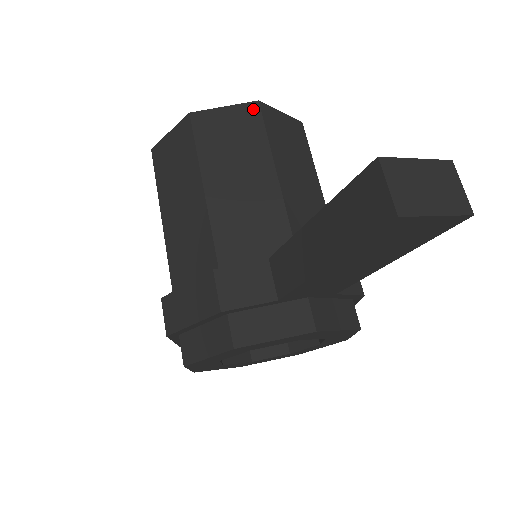
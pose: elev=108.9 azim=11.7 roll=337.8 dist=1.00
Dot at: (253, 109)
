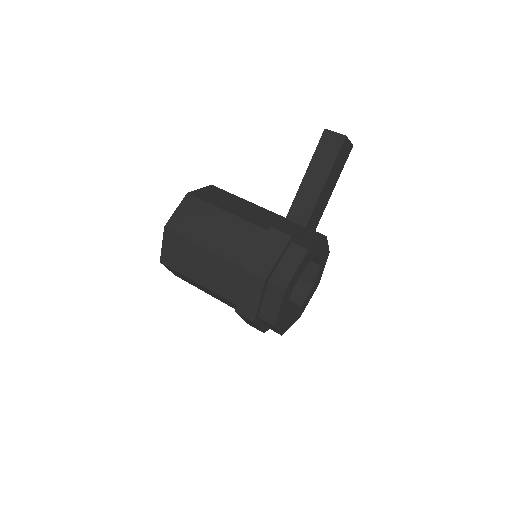
Dot at: (213, 187)
